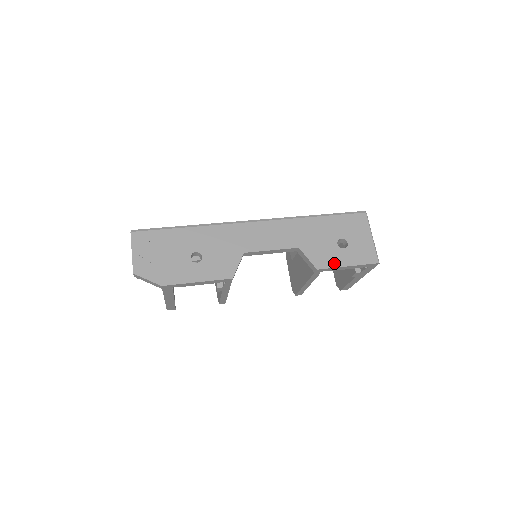
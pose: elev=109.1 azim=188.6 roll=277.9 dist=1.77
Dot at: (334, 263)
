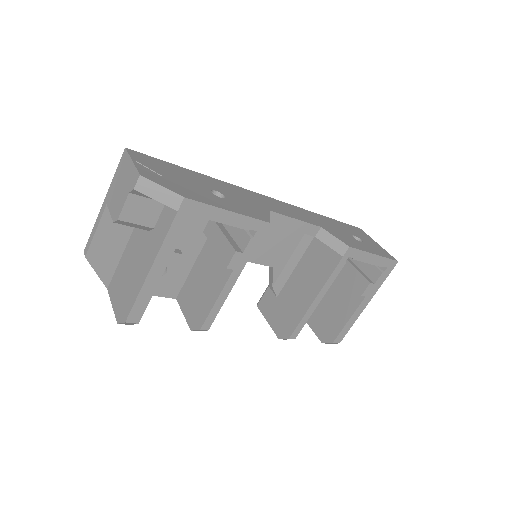
Dot at: (361, 248)
